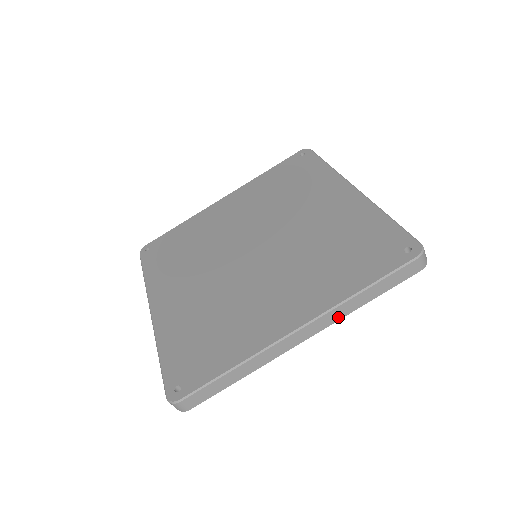
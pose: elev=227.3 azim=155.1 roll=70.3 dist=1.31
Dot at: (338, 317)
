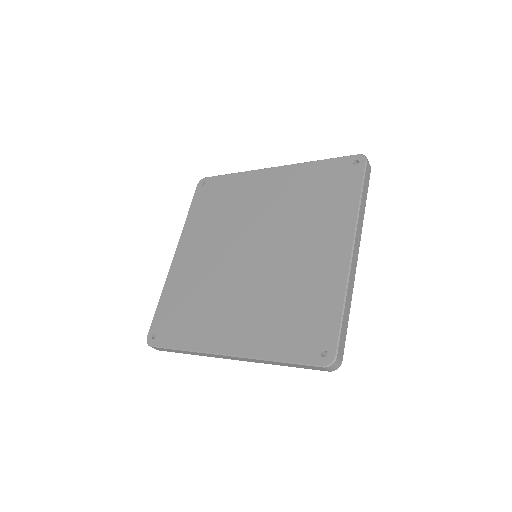
Dot at: (361, 226)
